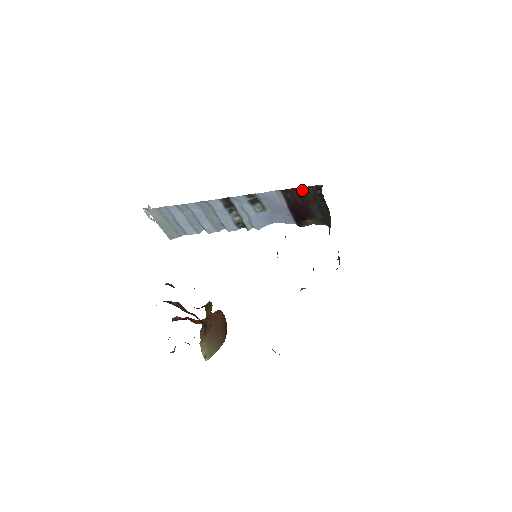
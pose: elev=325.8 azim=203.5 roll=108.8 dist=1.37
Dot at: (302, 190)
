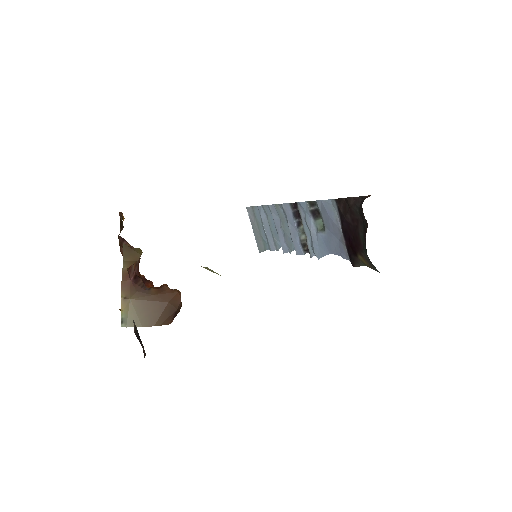
Dot at: (353, 202)
